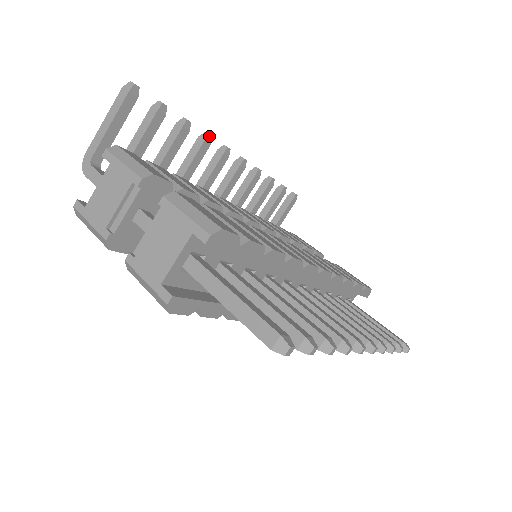
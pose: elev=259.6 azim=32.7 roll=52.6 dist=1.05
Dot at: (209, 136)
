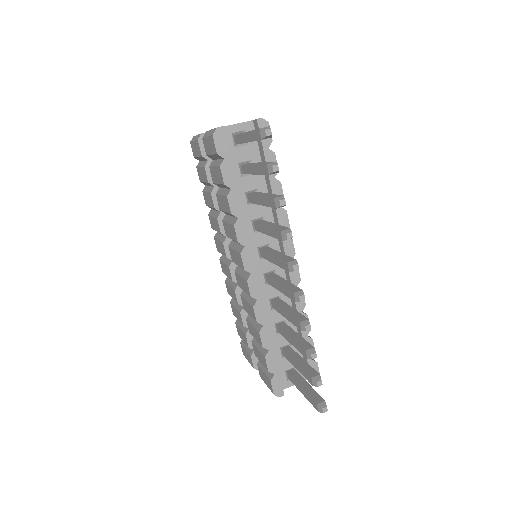
Dot at: occluded
